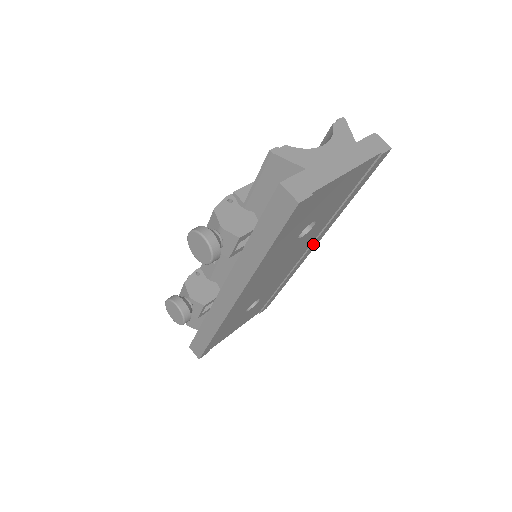
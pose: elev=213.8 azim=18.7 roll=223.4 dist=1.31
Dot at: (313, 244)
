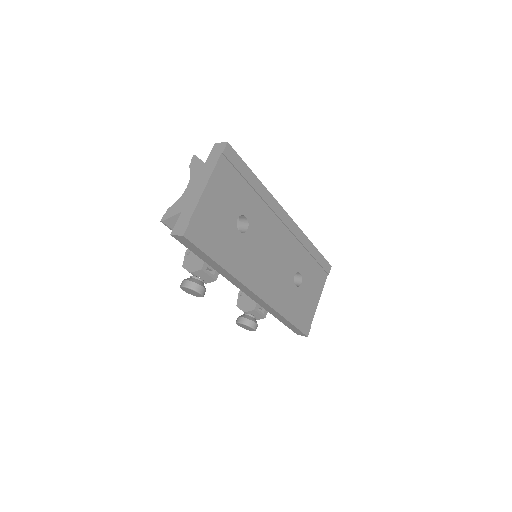
Dot at: (280, 217)
